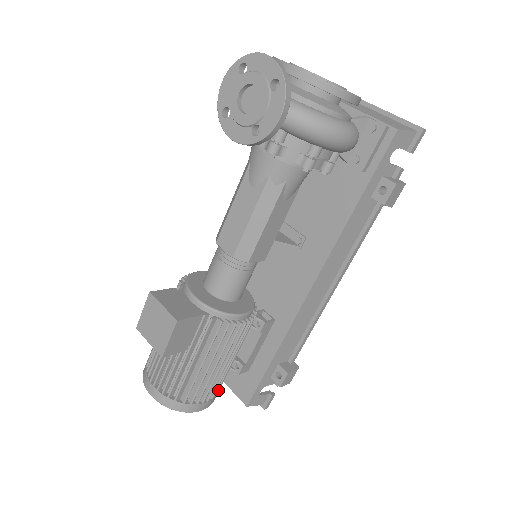
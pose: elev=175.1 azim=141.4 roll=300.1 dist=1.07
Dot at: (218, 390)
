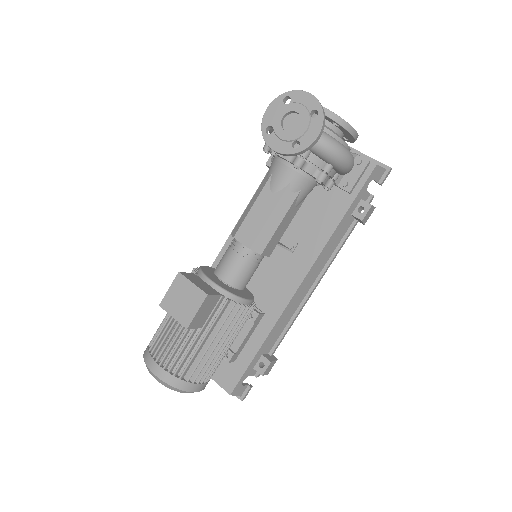
Dot at: occluded
